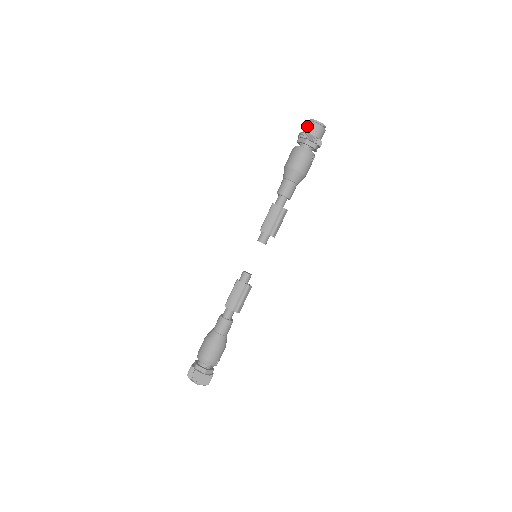
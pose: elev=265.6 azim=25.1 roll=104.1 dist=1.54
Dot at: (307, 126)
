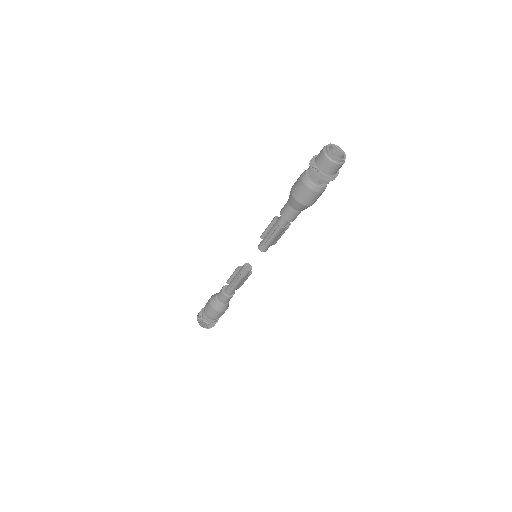
Dot at: (332, 168)
